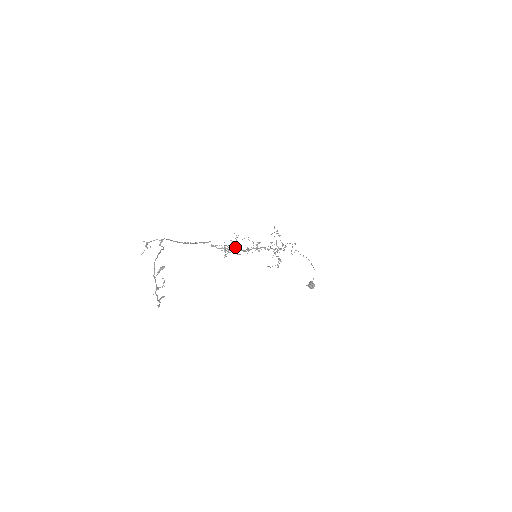
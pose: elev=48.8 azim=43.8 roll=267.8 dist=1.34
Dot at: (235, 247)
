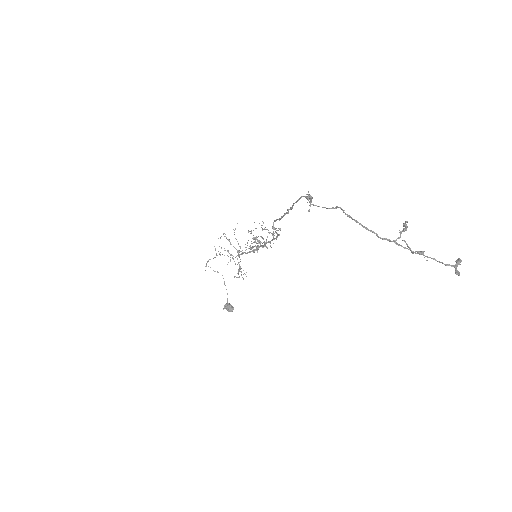
Dot at: occluded
